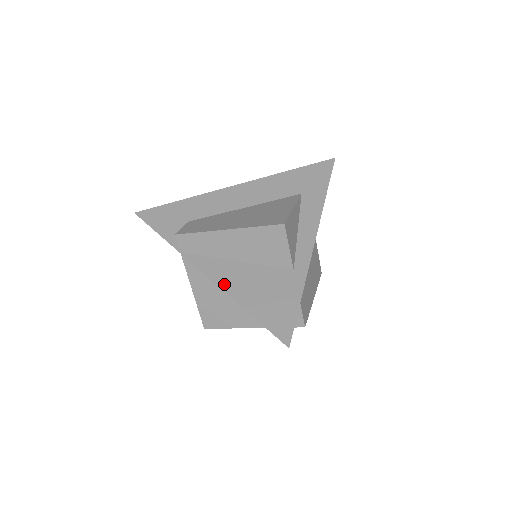
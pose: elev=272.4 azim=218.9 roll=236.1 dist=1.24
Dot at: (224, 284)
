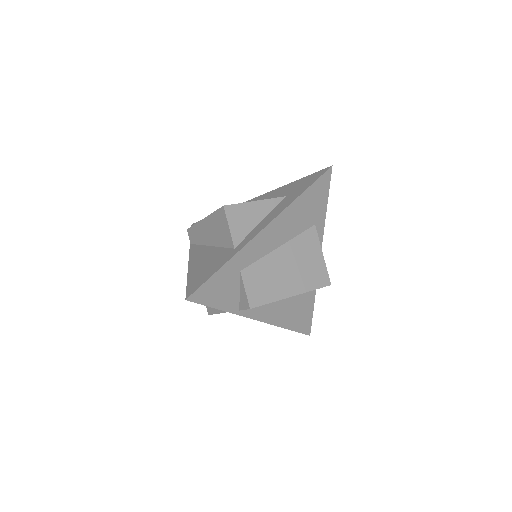
Dot at: (192, 261)
